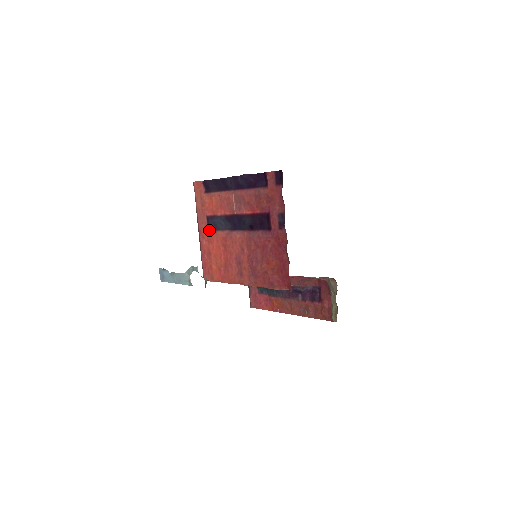
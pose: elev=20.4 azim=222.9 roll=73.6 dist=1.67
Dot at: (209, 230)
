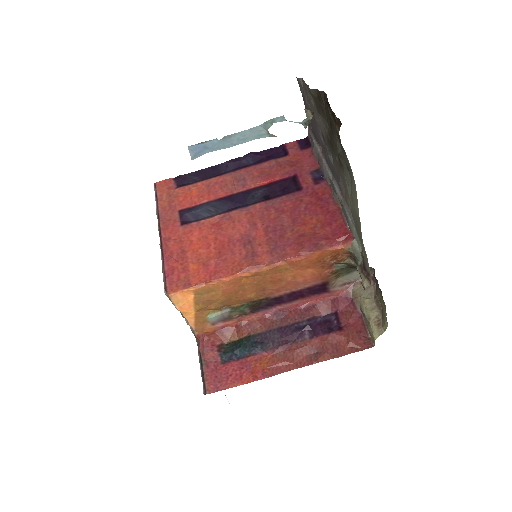
Dot at: (184, 224)
